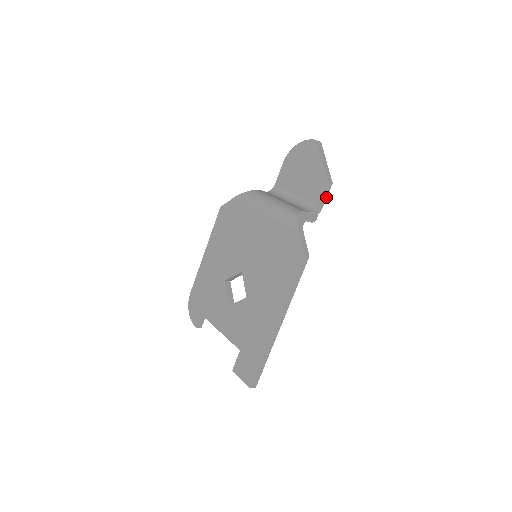
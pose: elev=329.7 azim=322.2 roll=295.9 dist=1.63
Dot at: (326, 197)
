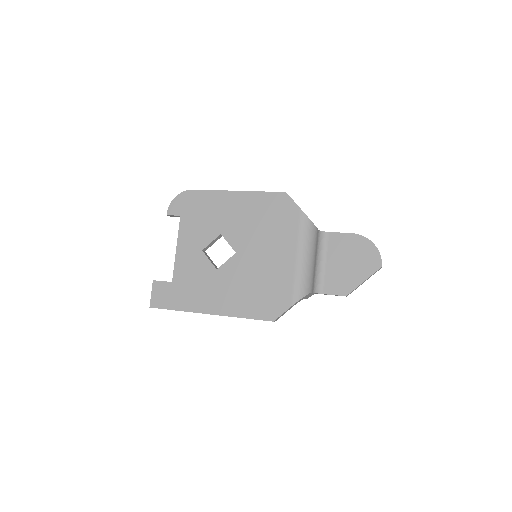
Dot at: occluded
